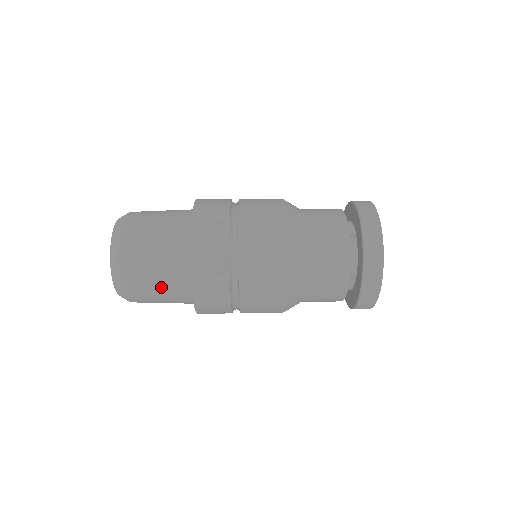
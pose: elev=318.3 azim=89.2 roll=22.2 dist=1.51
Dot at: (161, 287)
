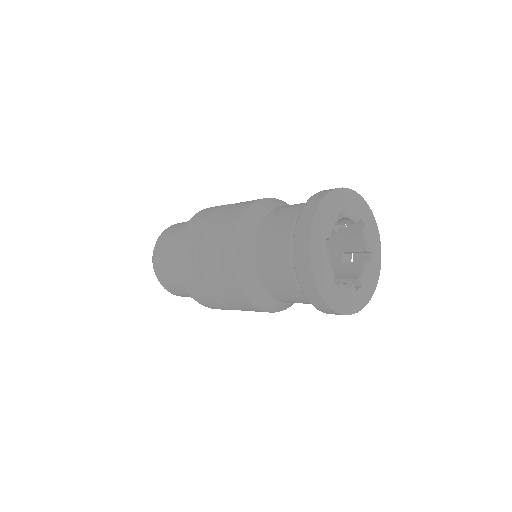
Dot at: (170, 254)
